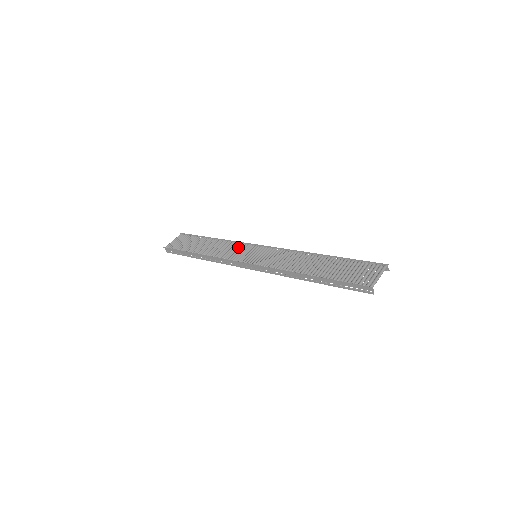
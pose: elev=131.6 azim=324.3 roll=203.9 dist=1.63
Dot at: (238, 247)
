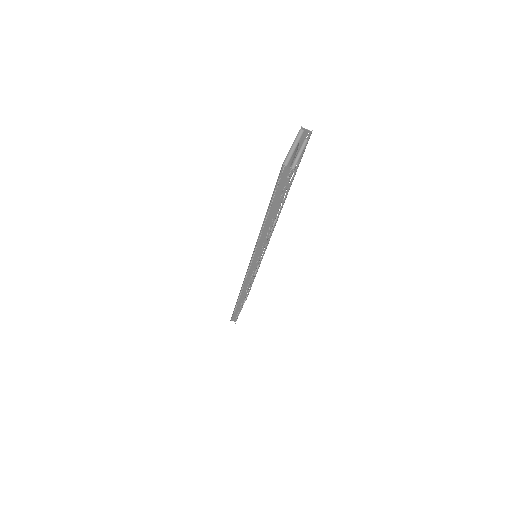
Dot at: occluded
